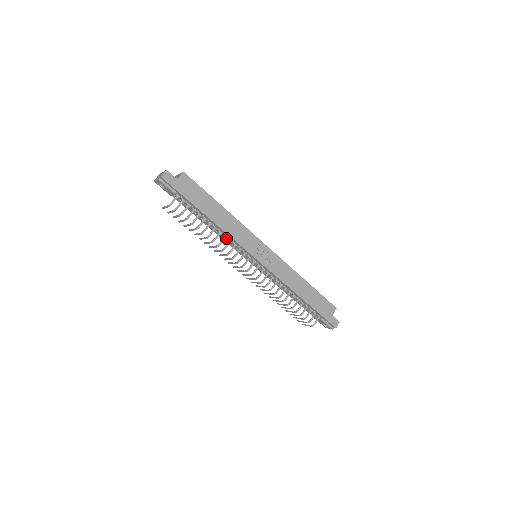
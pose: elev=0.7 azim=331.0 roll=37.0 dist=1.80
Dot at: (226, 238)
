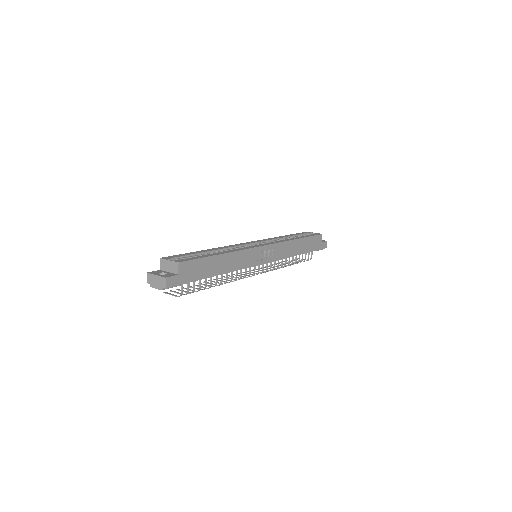
Dot at: occluded
